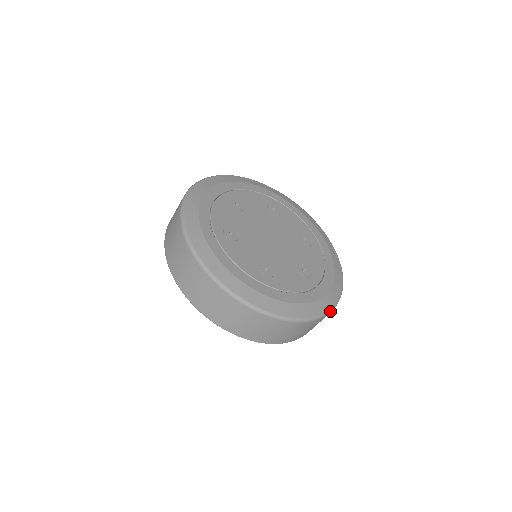
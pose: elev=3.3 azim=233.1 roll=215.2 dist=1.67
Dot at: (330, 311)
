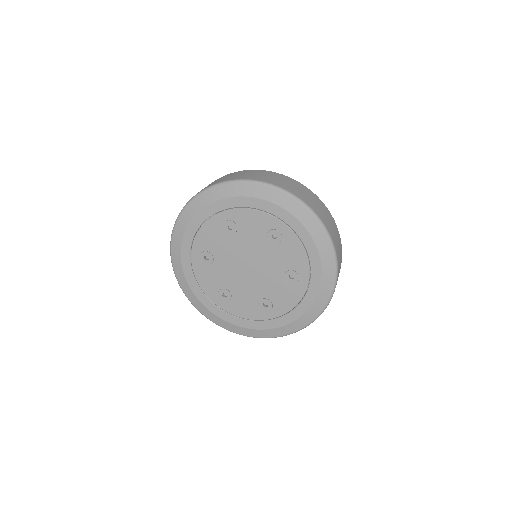
Dot at: (274, 337)
